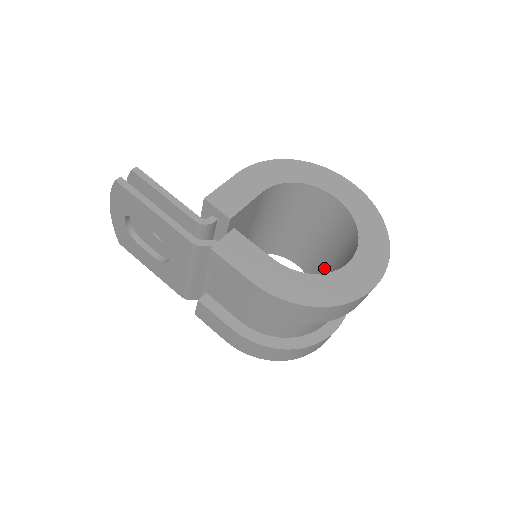
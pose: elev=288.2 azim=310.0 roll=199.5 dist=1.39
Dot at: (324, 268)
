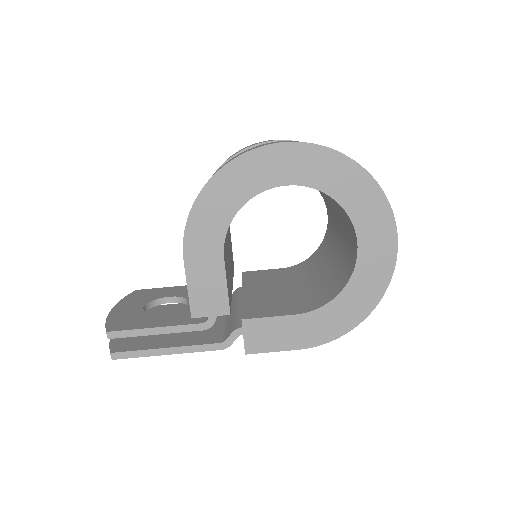
Dot at: occluded
